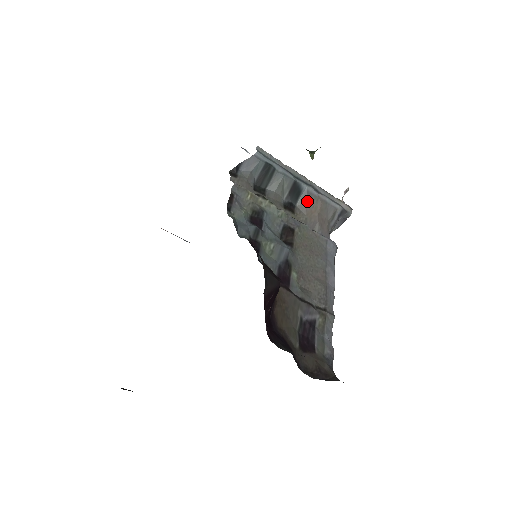
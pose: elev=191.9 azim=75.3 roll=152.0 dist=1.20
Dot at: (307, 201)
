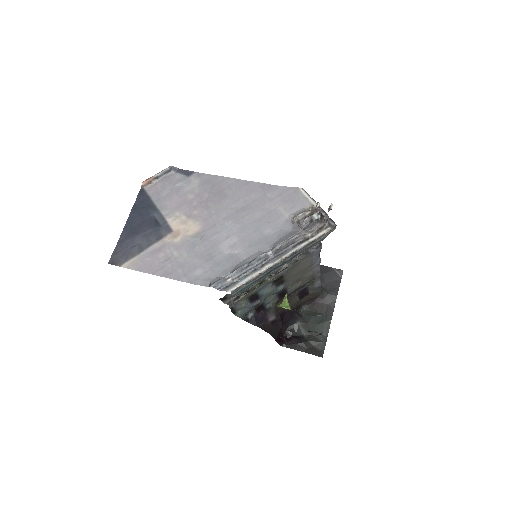
Dot at: occluded
